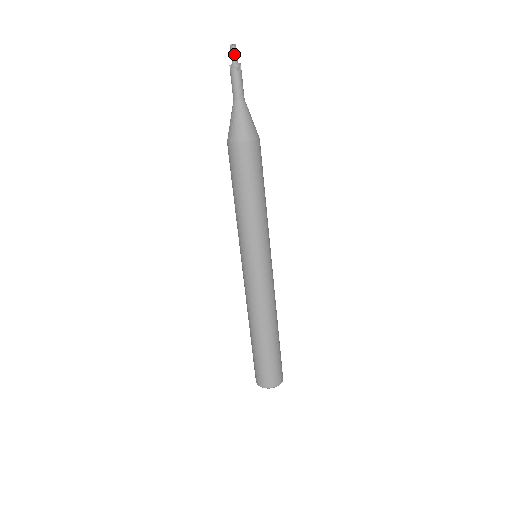
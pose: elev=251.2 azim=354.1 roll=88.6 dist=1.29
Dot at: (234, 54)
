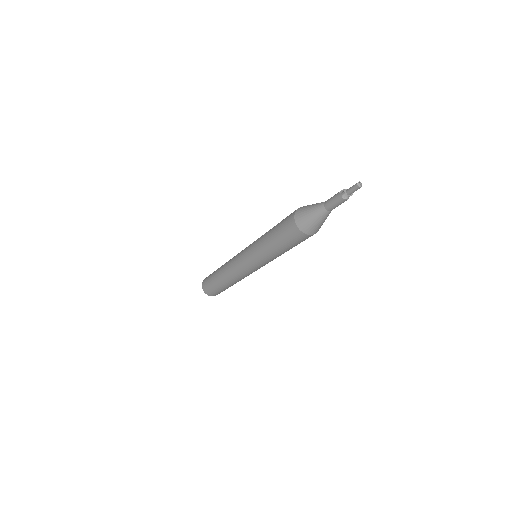
Dot at: occluded
